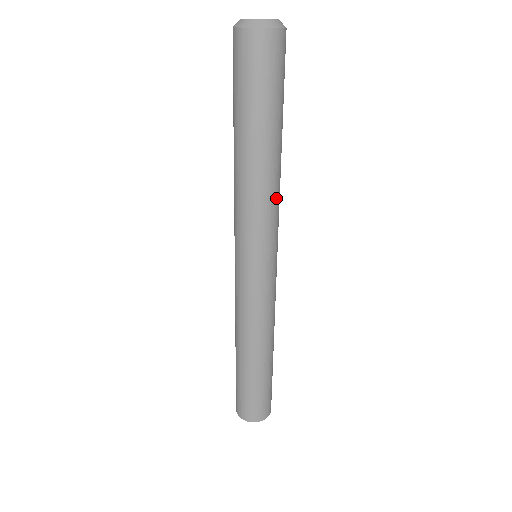
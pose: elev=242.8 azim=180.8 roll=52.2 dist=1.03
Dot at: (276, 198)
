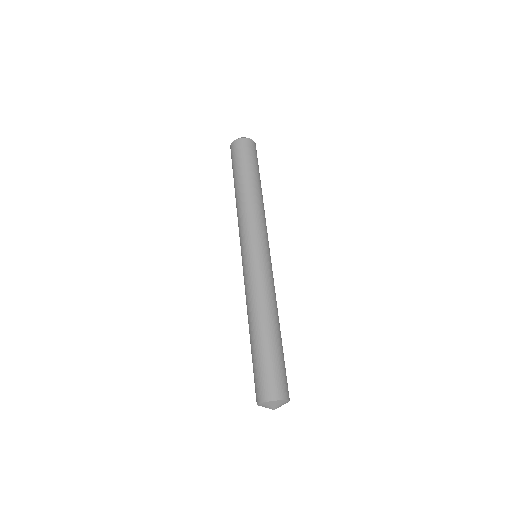
Dot at: (251, 211)
